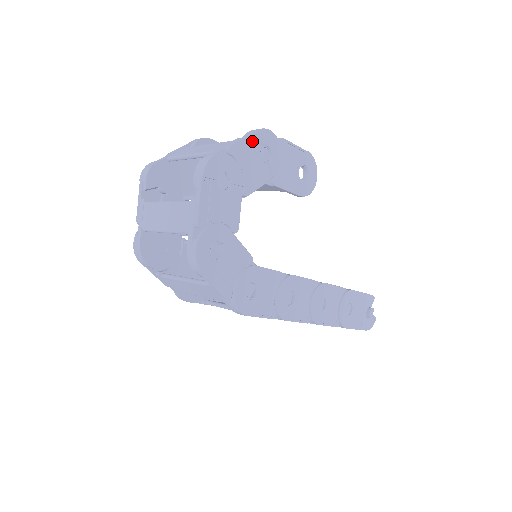
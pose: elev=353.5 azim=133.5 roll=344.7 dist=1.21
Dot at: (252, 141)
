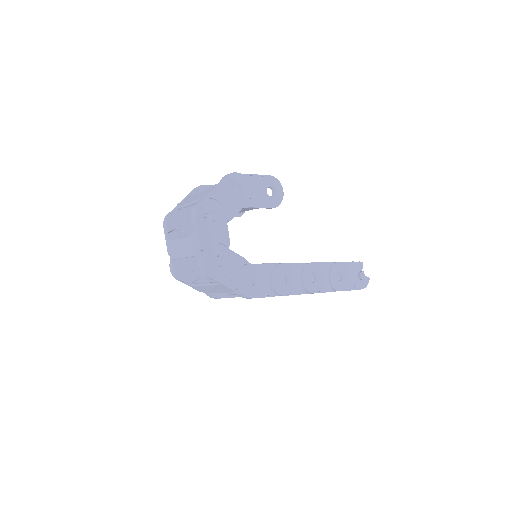
Dot at: (225, 184)
